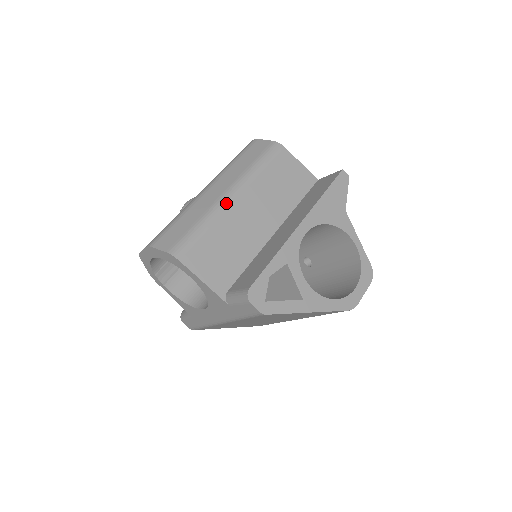
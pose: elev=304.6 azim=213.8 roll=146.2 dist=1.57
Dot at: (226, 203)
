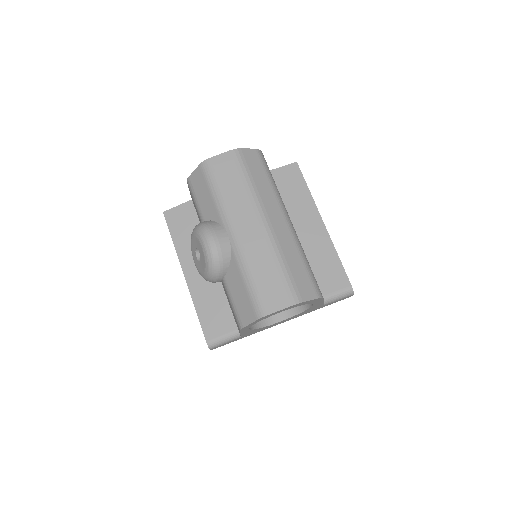
Dot at: occluded
